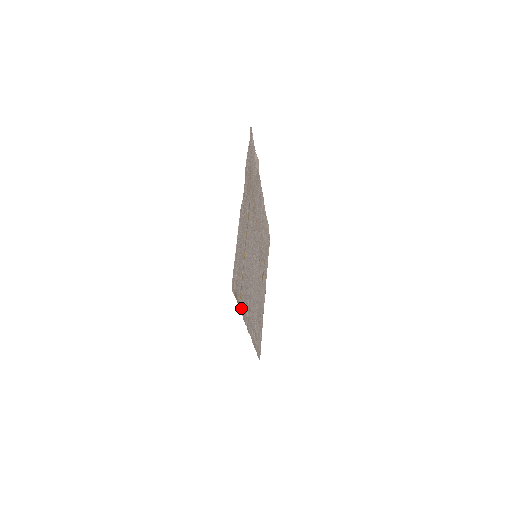
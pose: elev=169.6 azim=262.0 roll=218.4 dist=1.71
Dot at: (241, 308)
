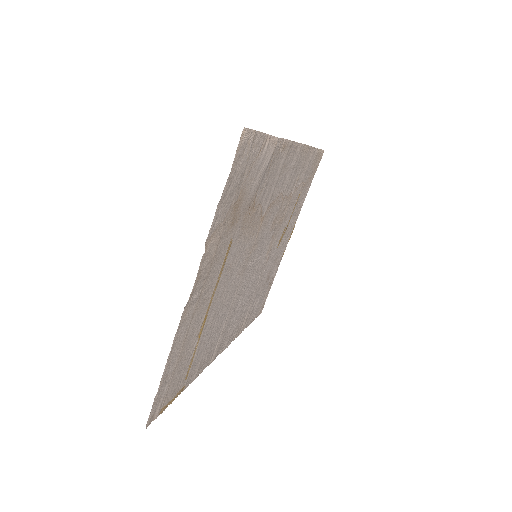
Dot at: (191, 378)
